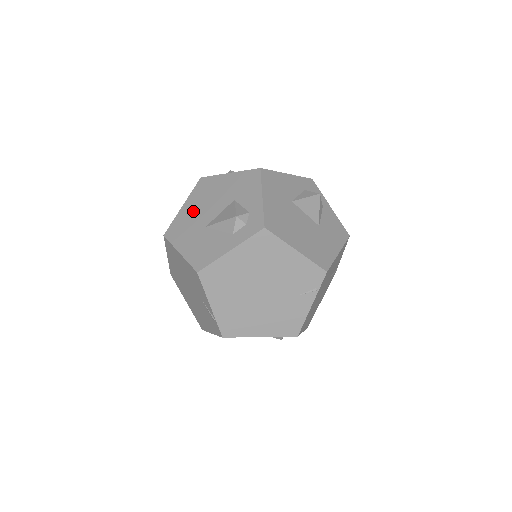
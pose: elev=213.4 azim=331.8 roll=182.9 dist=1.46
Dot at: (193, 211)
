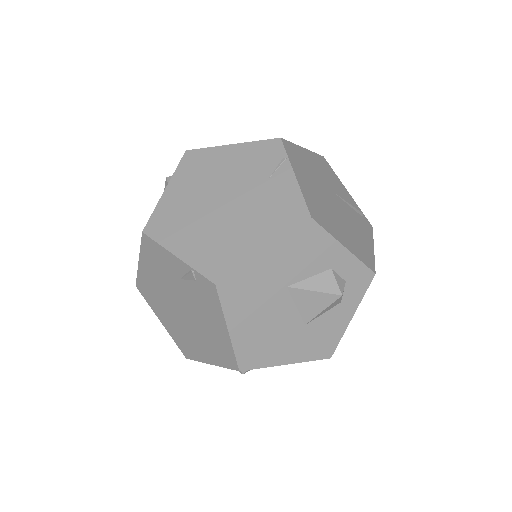
Dot at: occluded
